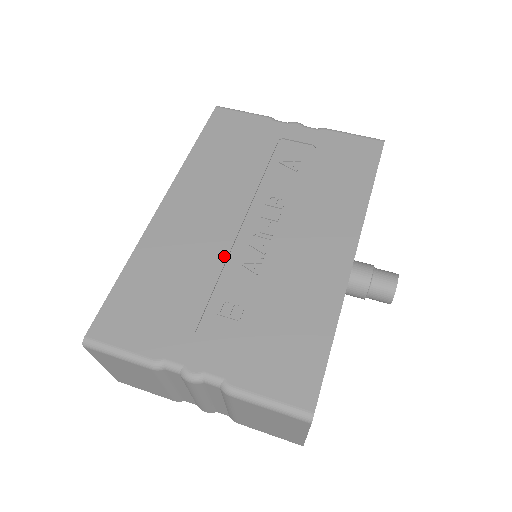
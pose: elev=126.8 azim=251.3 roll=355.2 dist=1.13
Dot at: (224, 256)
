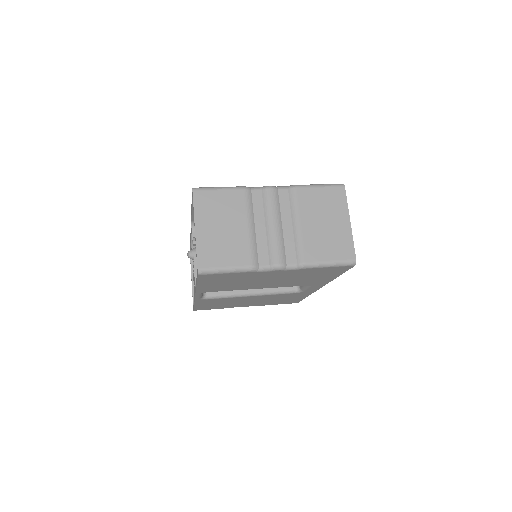
Dot at: occluded
